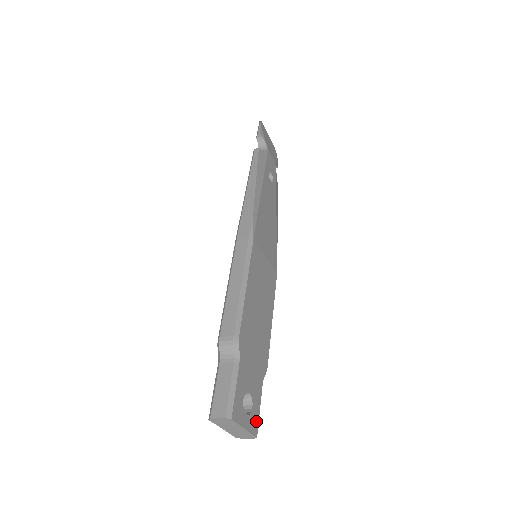
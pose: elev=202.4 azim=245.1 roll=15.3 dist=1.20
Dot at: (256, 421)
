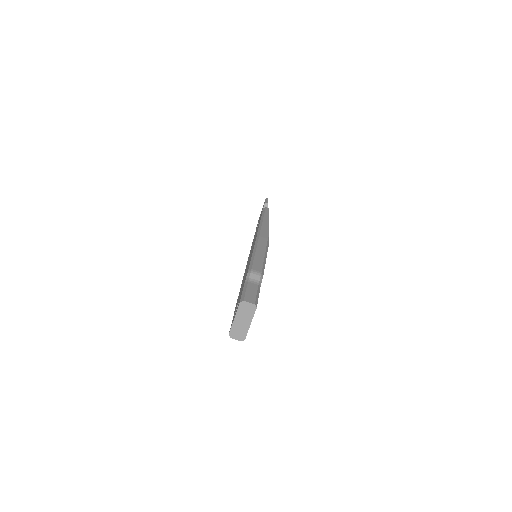
Dot at: occluded
